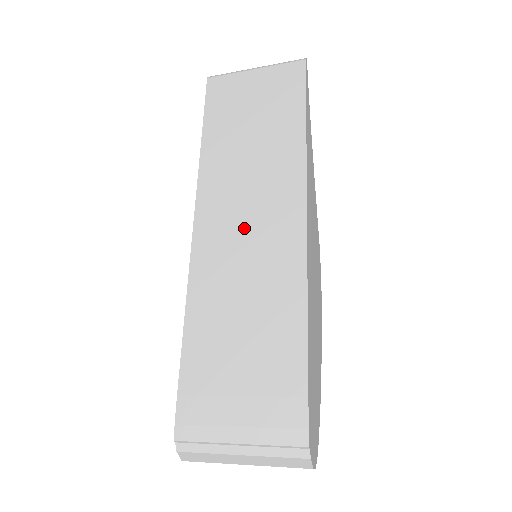
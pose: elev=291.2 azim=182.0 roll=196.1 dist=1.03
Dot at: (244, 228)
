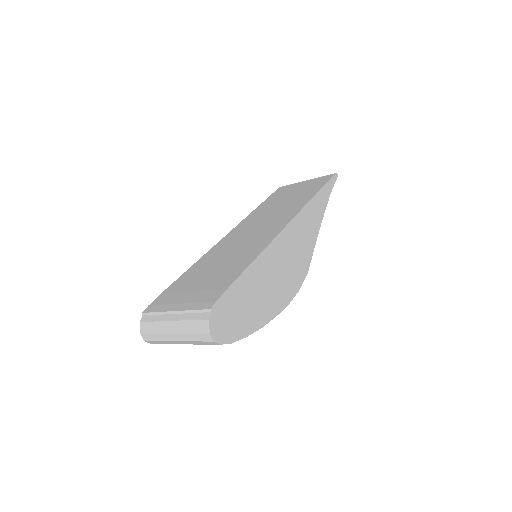
Dot at: (251, 232)
